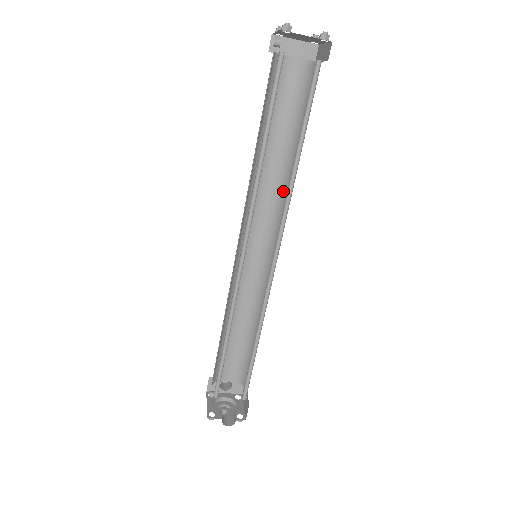
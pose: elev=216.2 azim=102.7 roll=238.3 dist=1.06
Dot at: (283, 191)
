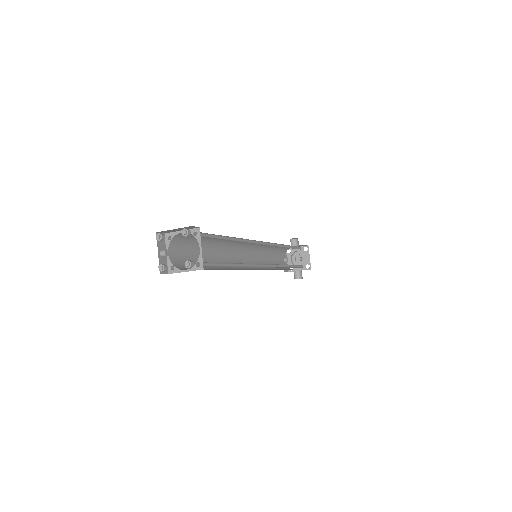
Dot at: occluded
